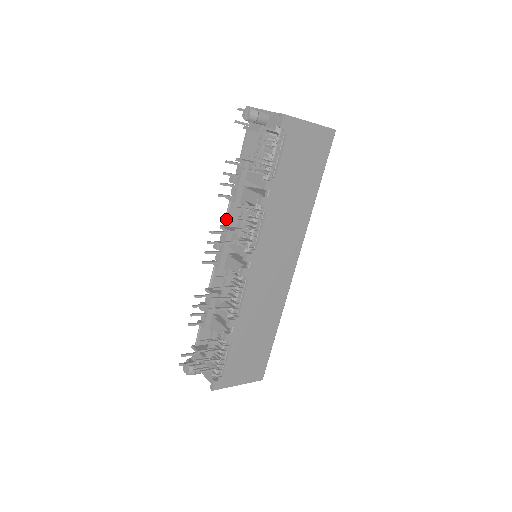
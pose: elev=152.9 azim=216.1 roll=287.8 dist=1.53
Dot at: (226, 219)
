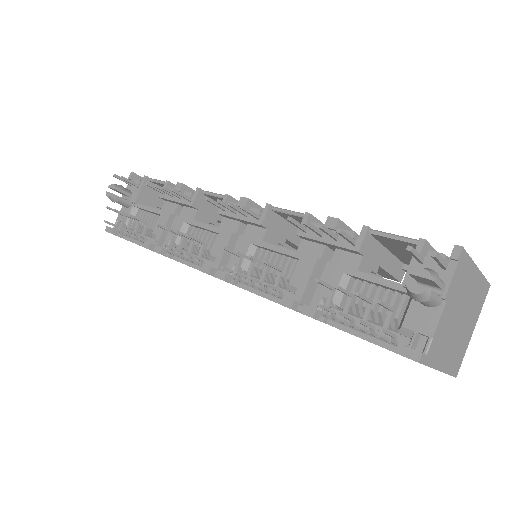
Dot at: (281, 212)
